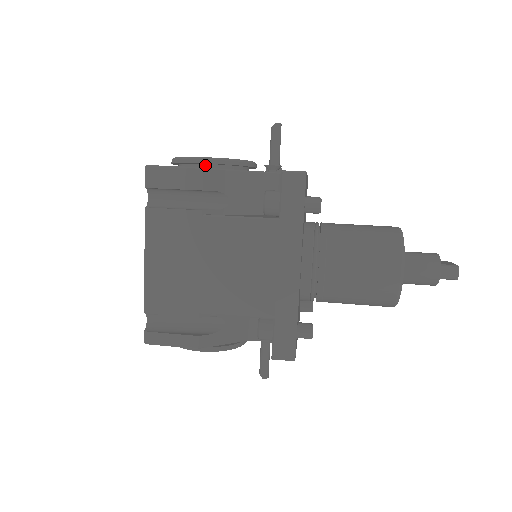
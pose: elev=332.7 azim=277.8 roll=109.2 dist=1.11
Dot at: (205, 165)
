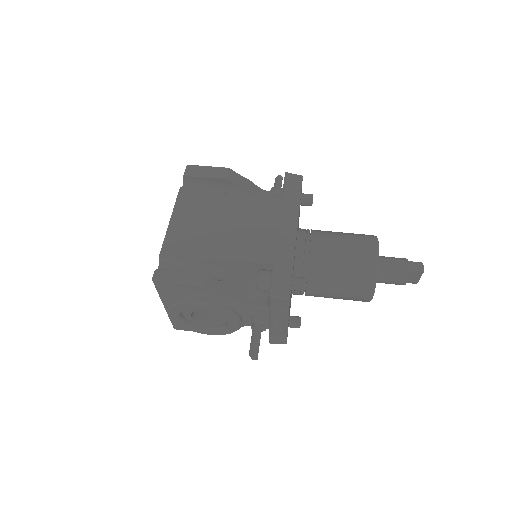
Dot at: occluded
